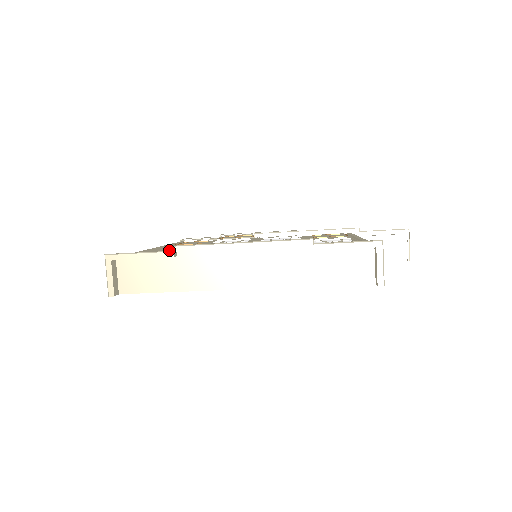
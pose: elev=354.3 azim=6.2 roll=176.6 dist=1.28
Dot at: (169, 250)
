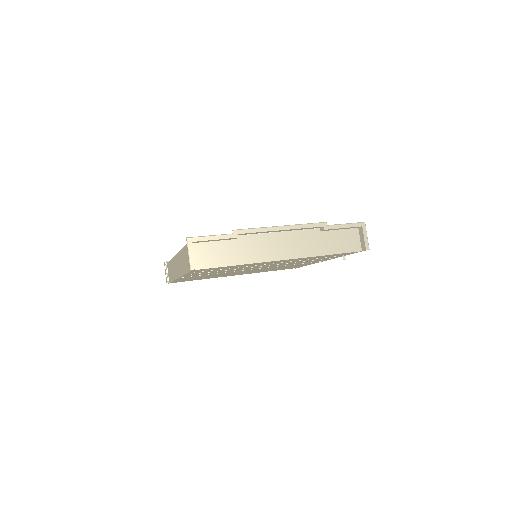
Dot at: (235, 232)
